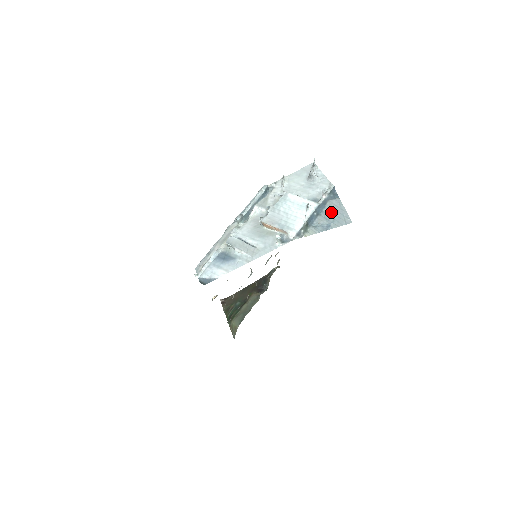
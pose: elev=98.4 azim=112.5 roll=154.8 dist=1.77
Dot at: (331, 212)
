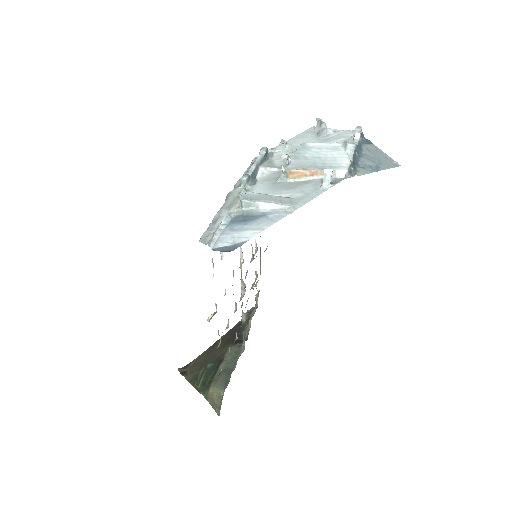
Dot at: (372, 155)
